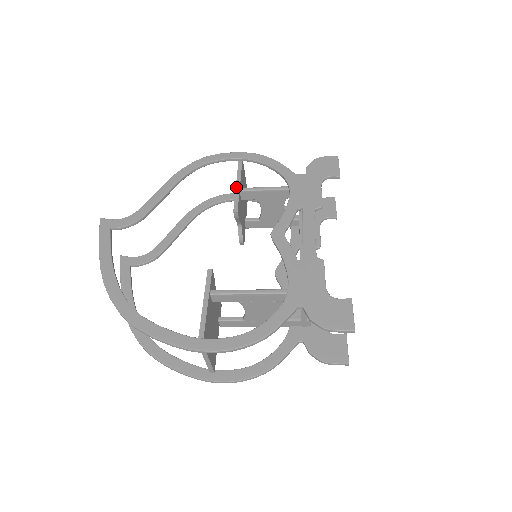
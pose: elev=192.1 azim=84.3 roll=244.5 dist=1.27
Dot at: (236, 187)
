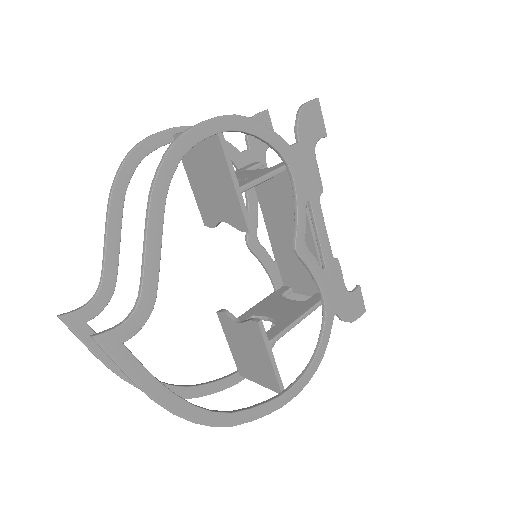
Dot at: (236, 189)
